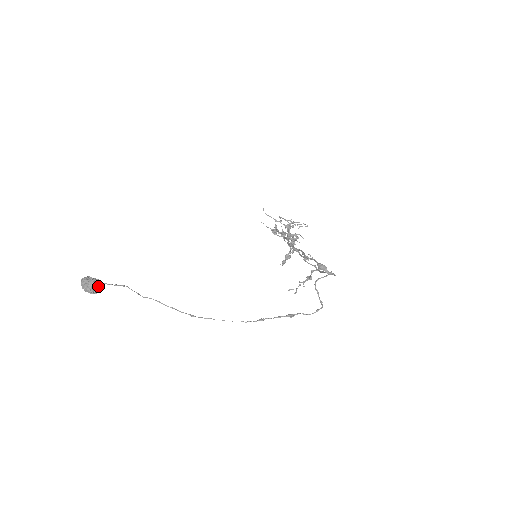
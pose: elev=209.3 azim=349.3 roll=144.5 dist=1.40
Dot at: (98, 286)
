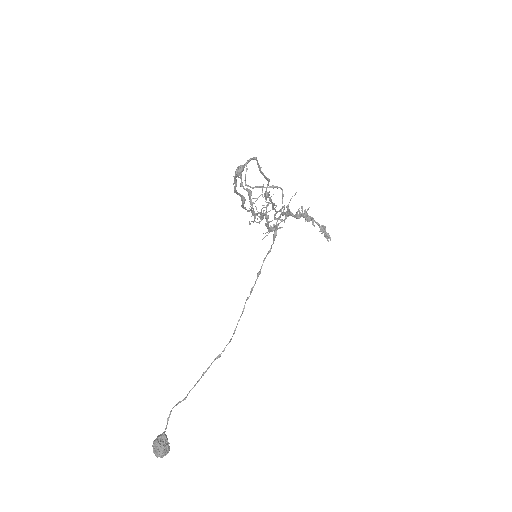
Dot at: (162, 439)
